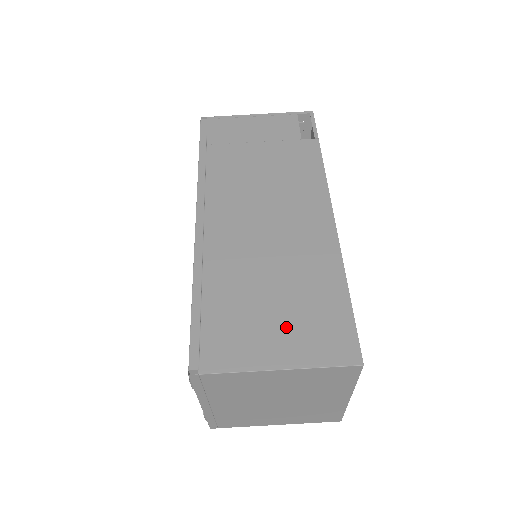
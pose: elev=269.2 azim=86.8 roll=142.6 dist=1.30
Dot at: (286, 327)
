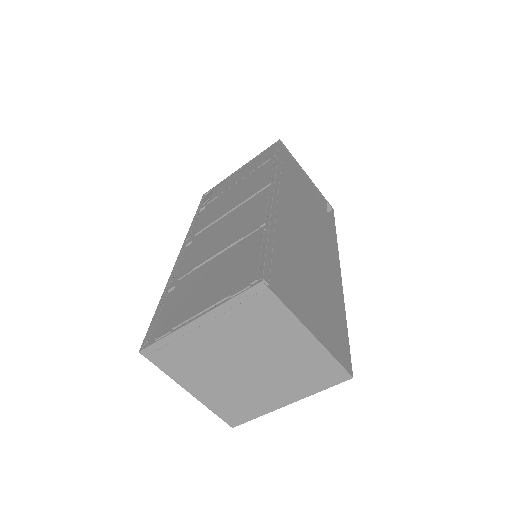
Dot at: (317, 312)
